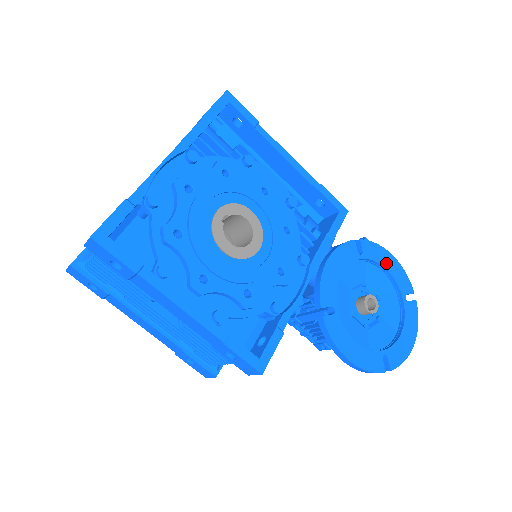
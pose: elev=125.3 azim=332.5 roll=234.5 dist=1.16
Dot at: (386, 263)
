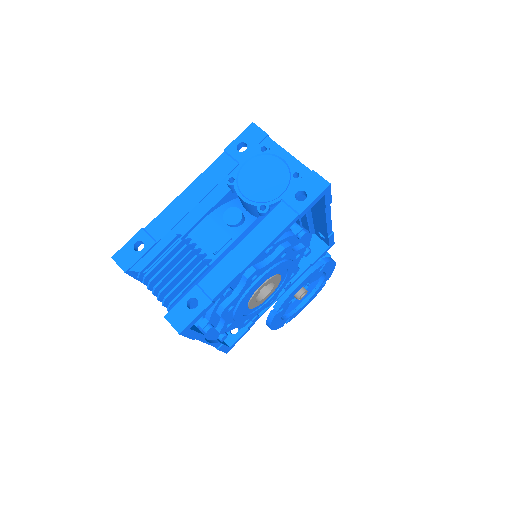
Dot at: (329, 270)
